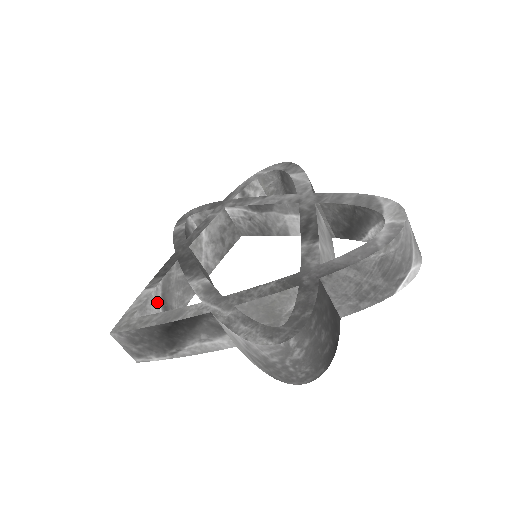
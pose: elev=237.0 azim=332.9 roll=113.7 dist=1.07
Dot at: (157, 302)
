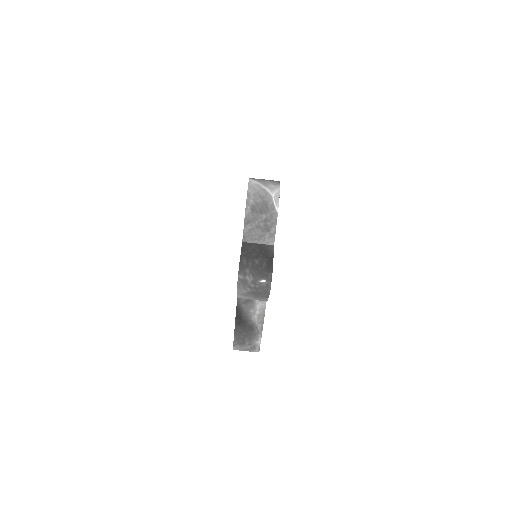
Dot at: occluded
